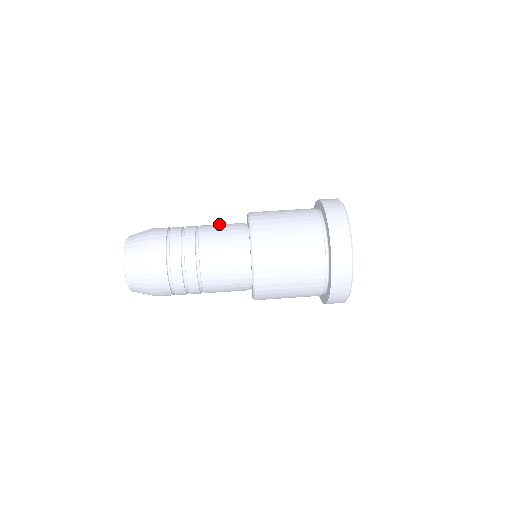
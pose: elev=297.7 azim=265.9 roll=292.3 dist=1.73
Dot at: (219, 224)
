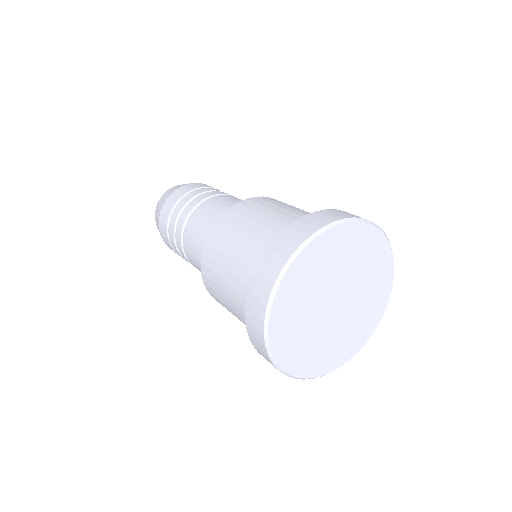
Dot at: occluded
